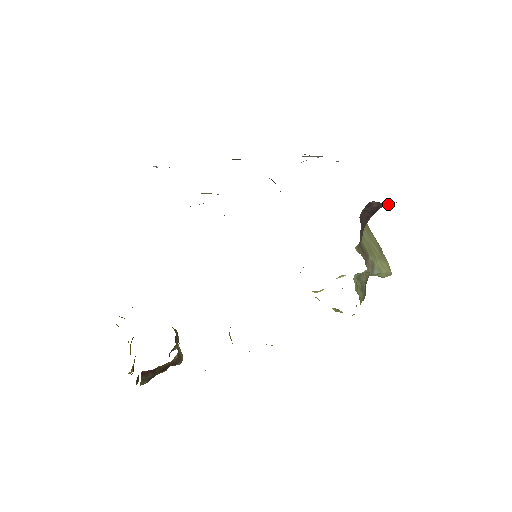
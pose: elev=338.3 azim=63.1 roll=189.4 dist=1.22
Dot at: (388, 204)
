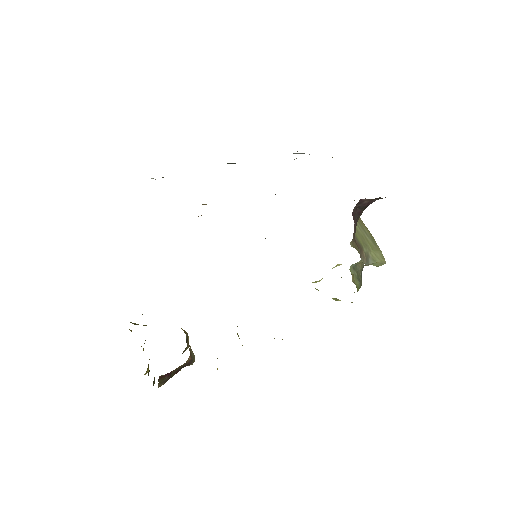
Dot at: (378, 199)
